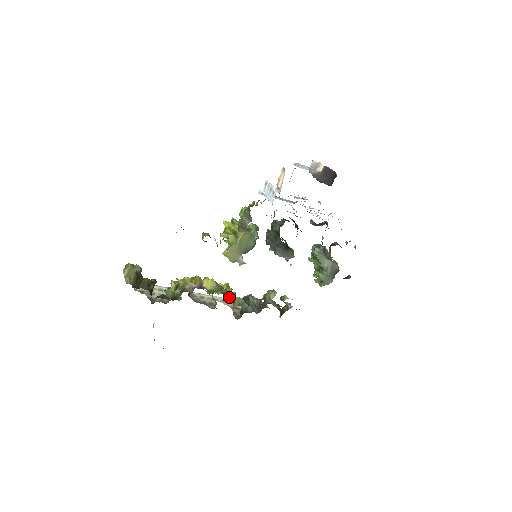
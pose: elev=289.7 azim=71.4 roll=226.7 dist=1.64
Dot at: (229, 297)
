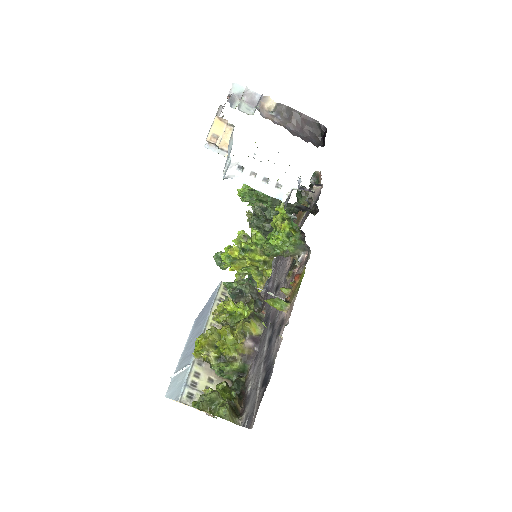
Dot at: (258, 316)
